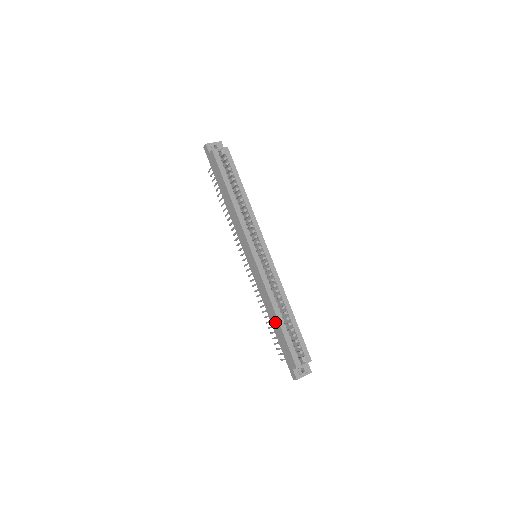
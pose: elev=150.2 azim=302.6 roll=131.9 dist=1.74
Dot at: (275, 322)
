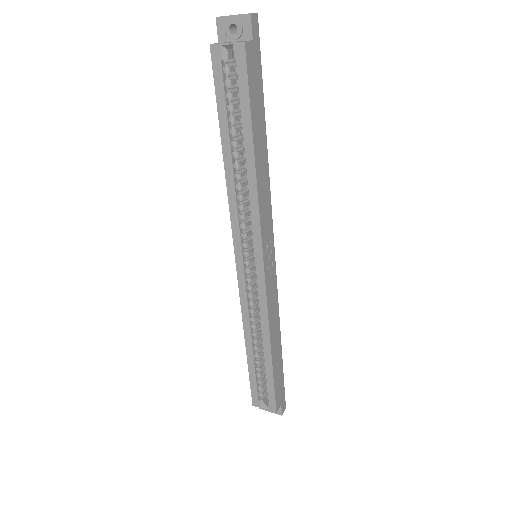
Dot at: occluded
